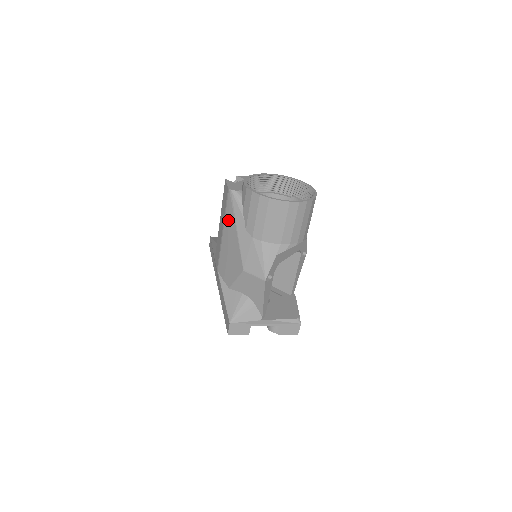
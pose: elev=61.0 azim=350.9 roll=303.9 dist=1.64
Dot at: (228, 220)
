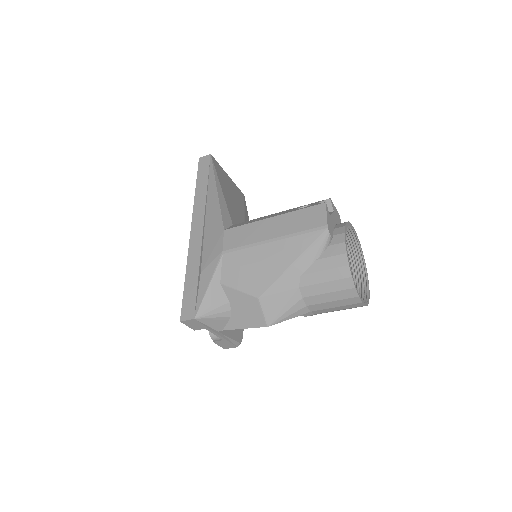
Dot at: (292, 244)
